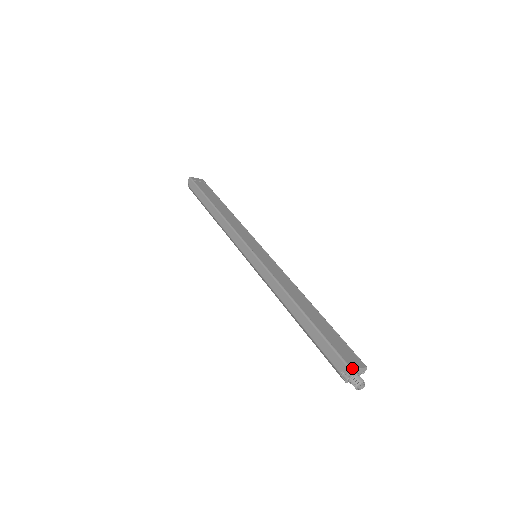
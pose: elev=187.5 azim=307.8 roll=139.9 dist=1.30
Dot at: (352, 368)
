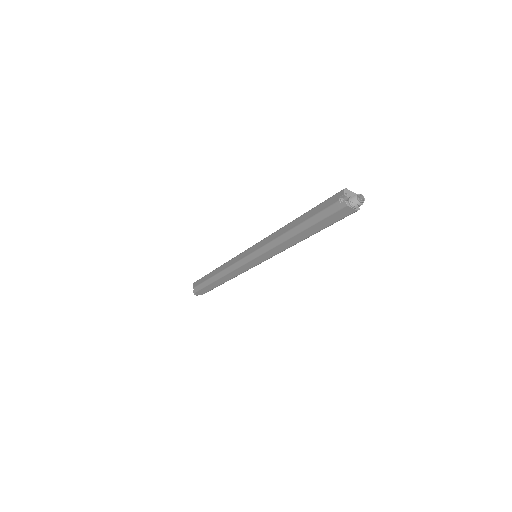
Dot at: (346, 189)
